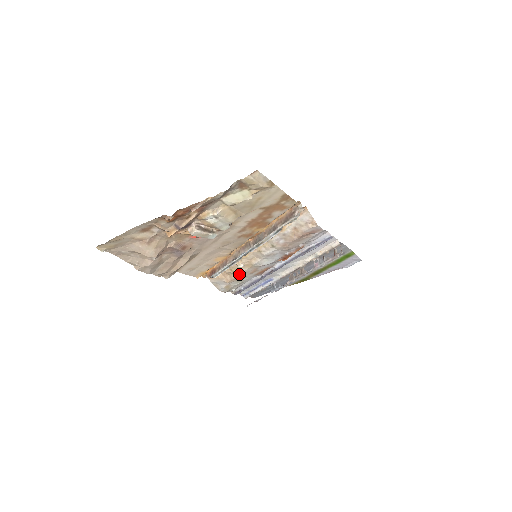
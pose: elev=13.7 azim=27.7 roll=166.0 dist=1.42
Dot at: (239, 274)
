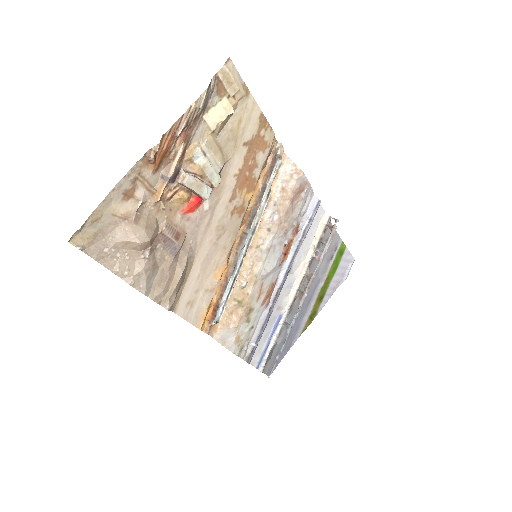
Dot at: (245, 303)
